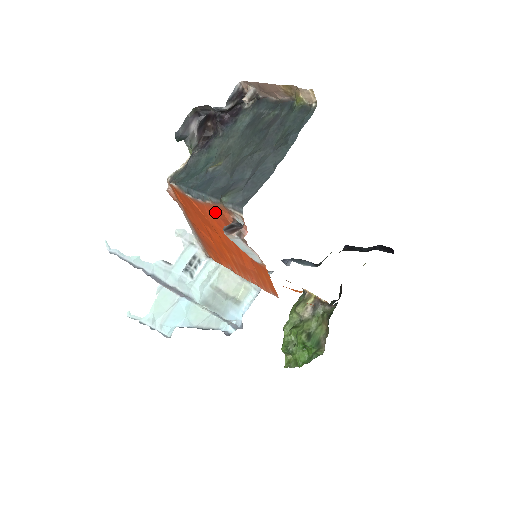
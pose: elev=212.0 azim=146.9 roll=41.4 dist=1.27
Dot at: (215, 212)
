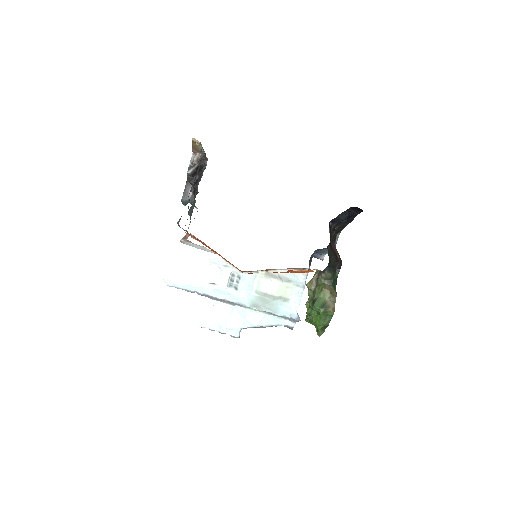
Dot at: occluded
